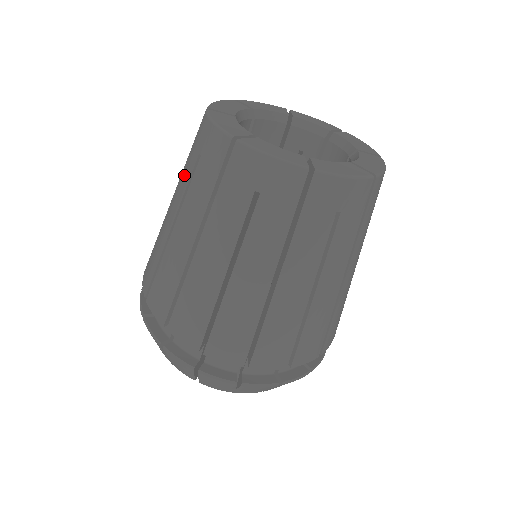
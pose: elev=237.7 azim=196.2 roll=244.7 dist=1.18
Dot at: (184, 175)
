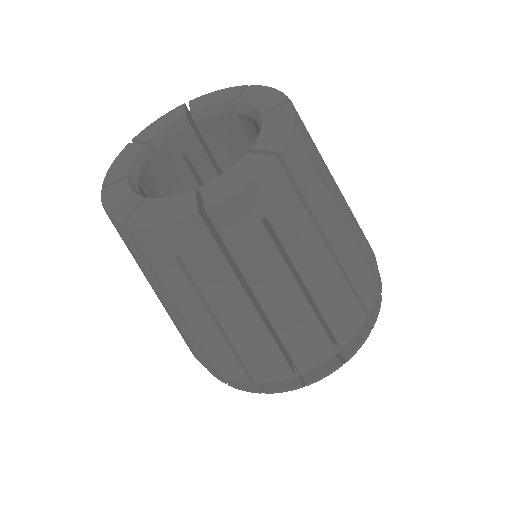
Dot at: (174, 284)
